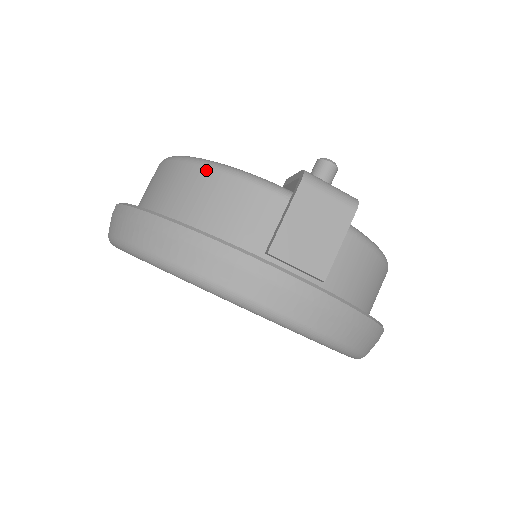
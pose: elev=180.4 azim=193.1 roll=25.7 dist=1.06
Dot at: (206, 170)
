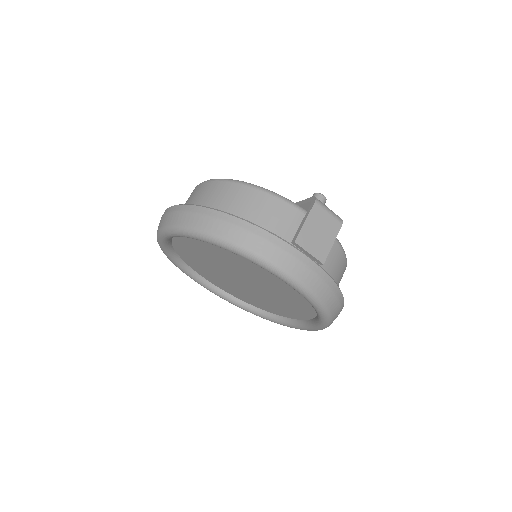
Dot at: (252, 189)
